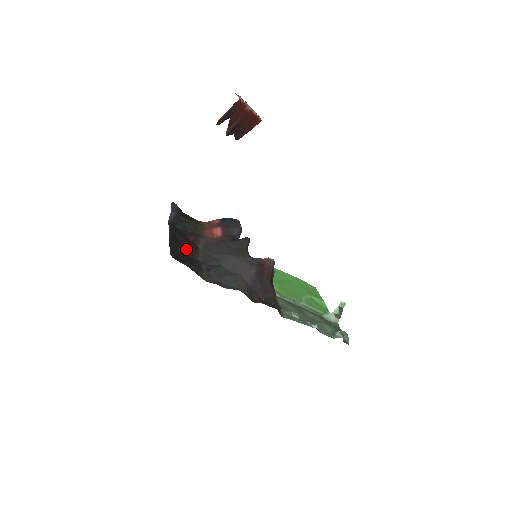
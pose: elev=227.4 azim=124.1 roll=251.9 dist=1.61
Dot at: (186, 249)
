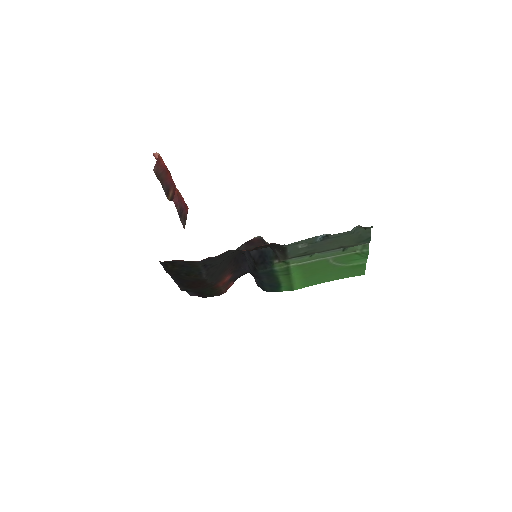
Dot at: (191, 280)
